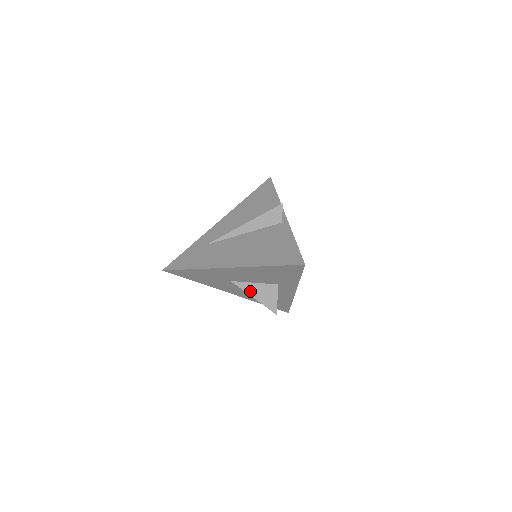
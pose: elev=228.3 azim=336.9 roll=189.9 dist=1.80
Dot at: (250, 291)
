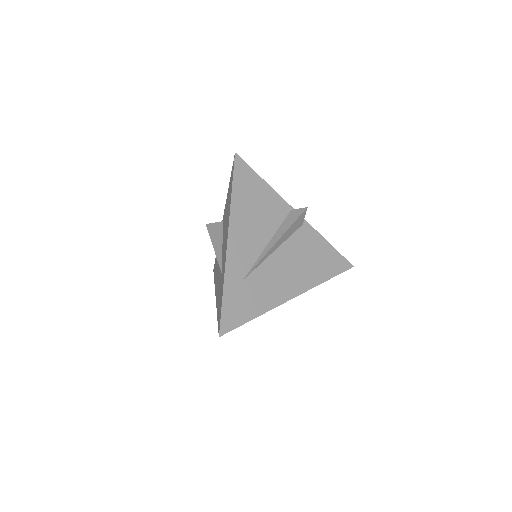
Dot at: occluded
